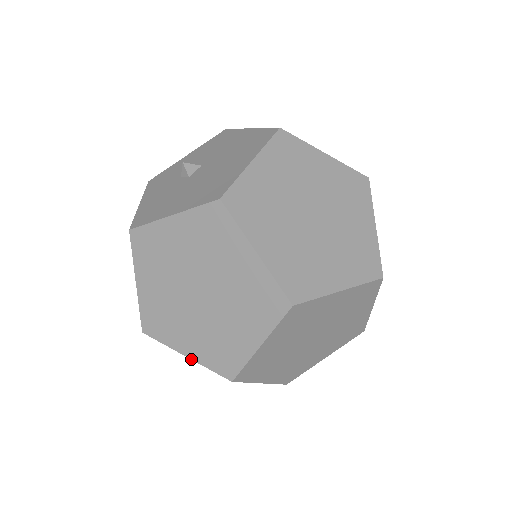
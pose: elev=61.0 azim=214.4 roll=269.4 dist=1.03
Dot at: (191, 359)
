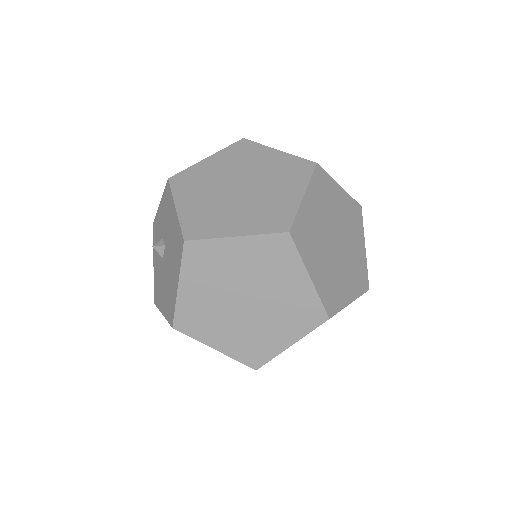
Dot at: occluded
